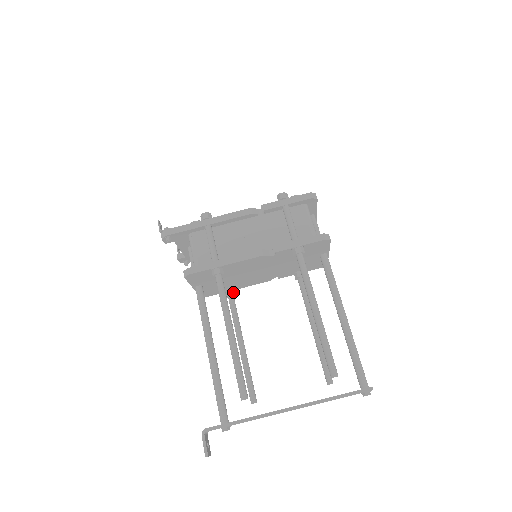
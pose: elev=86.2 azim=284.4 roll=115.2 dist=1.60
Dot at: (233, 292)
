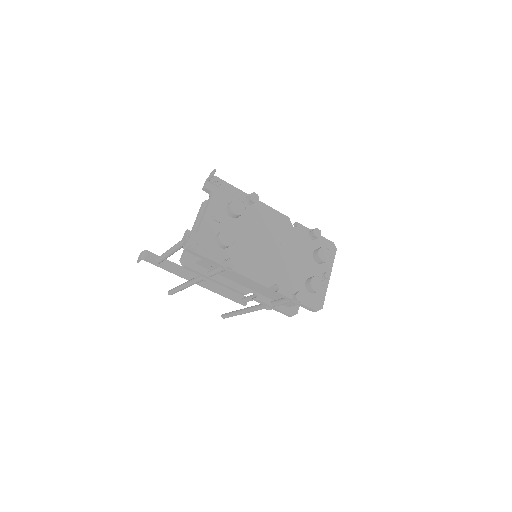
Dot at: occluded
